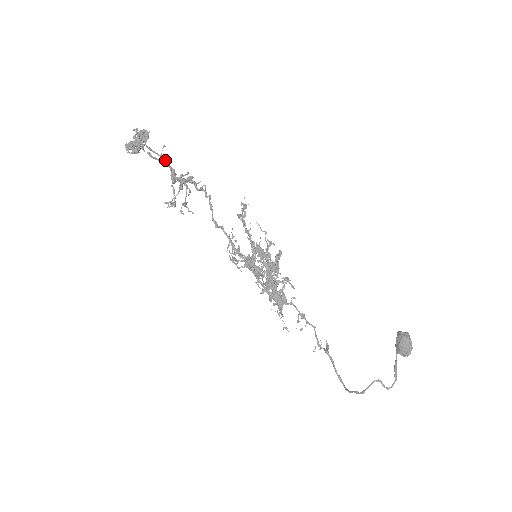
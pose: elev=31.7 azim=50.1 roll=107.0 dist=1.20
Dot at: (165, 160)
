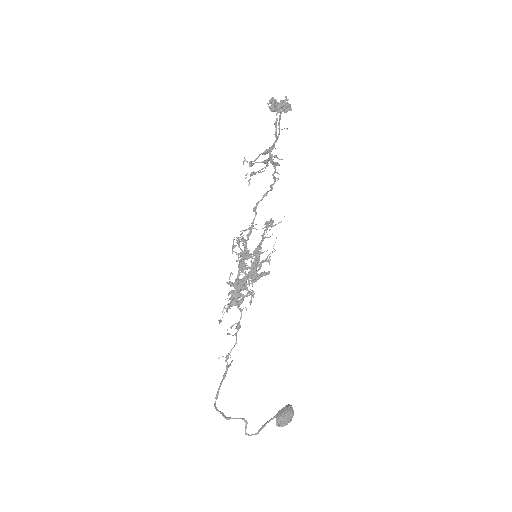
Dot at: (278, 136)
